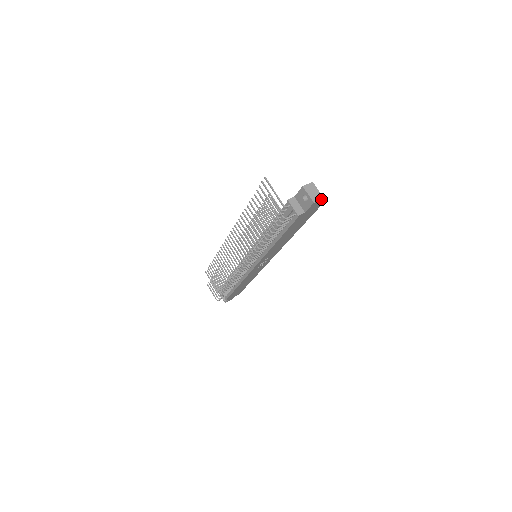
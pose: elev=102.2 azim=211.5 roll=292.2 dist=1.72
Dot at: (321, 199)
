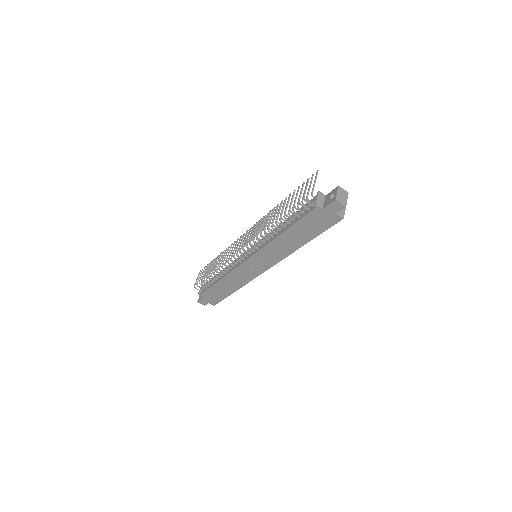
Dot at: (343, 205)
